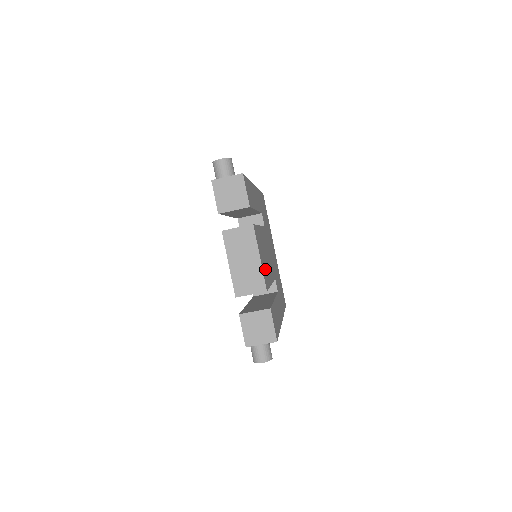
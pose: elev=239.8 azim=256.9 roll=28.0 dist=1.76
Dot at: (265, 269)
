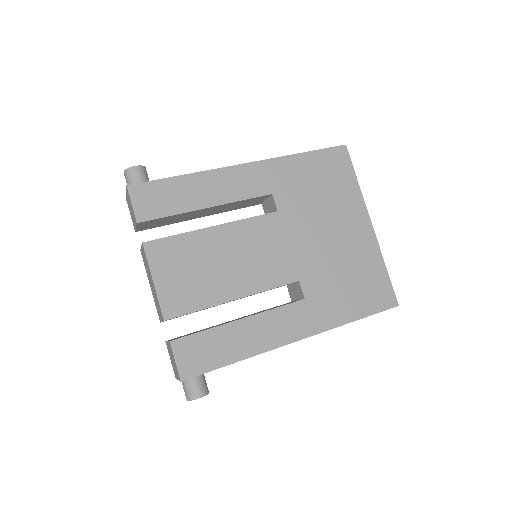
Dot at: (190, 288)
